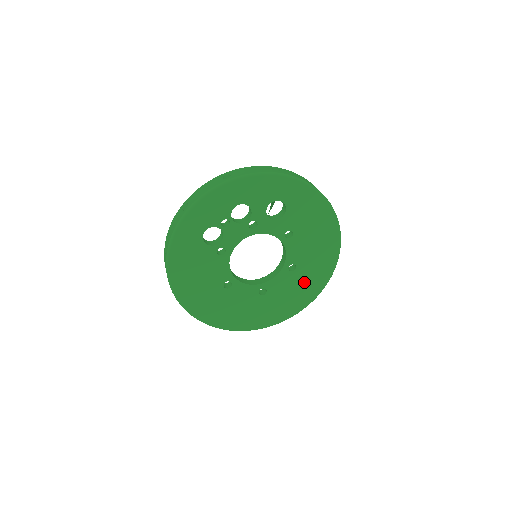
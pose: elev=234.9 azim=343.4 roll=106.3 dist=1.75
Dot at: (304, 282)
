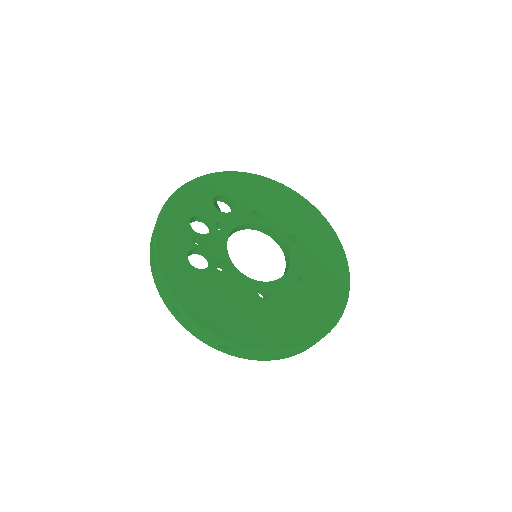
Dot at: (317, 243)
